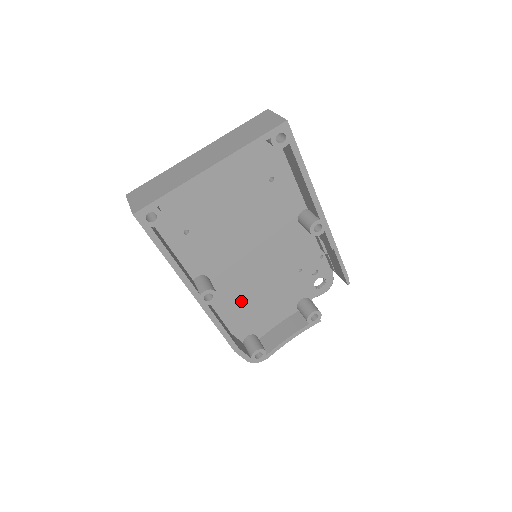
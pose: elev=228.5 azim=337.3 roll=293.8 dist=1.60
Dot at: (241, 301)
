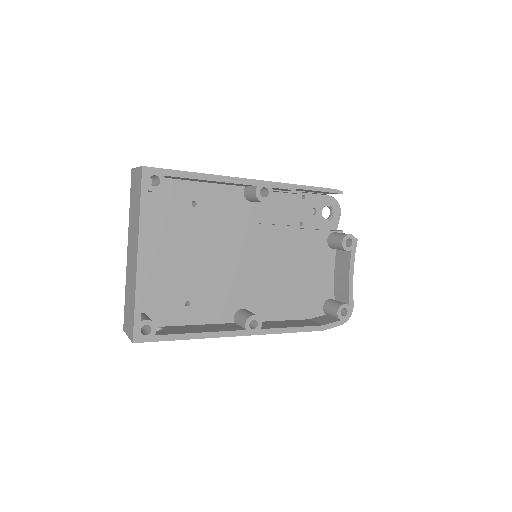
Dot at: (286, 294)
